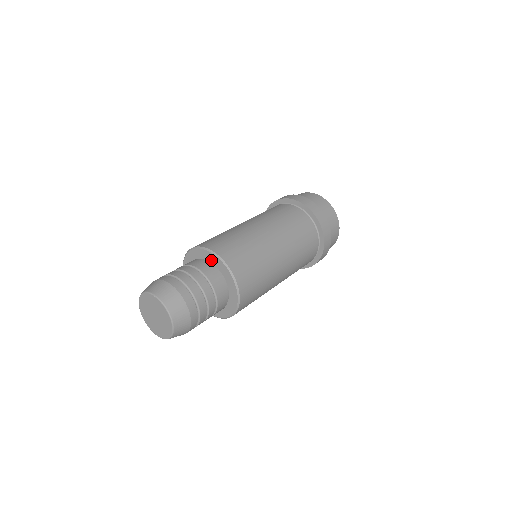
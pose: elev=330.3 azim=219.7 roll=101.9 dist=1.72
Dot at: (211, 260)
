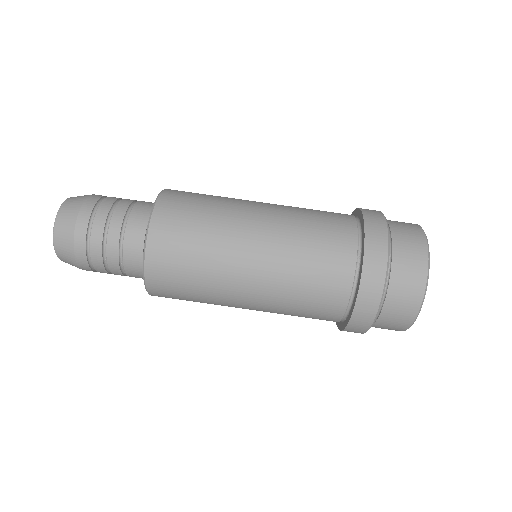
Dot at: occluded
